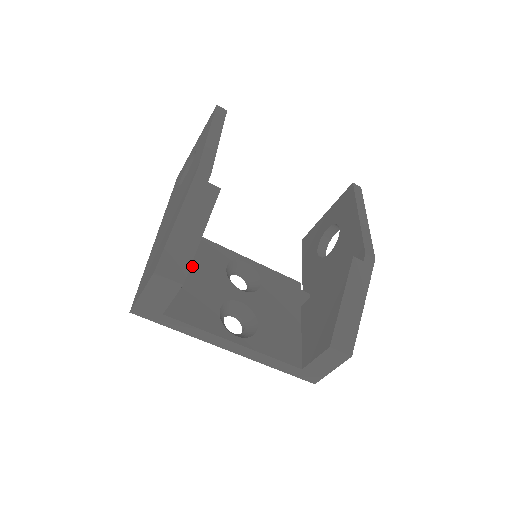
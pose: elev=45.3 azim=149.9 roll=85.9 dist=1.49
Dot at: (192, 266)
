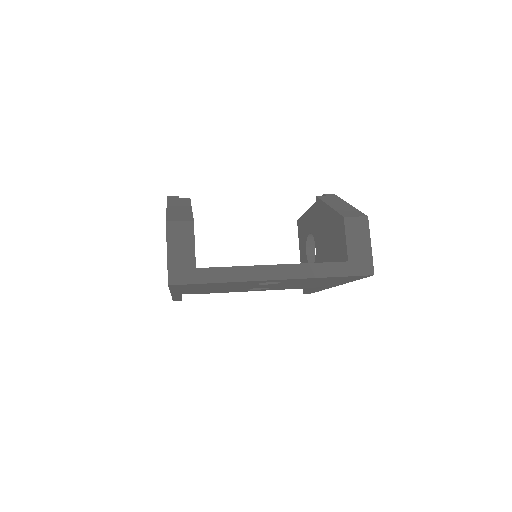
Dot at: occluded
